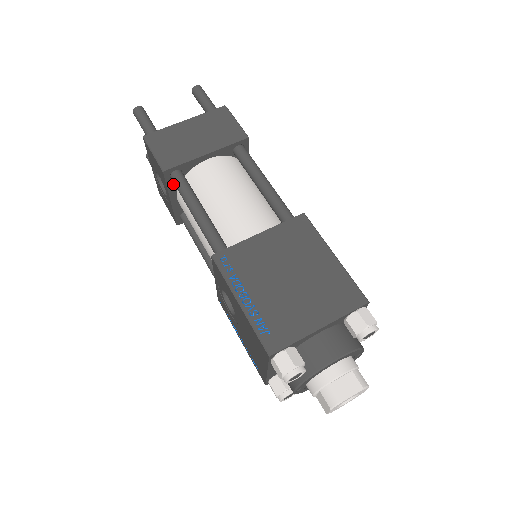
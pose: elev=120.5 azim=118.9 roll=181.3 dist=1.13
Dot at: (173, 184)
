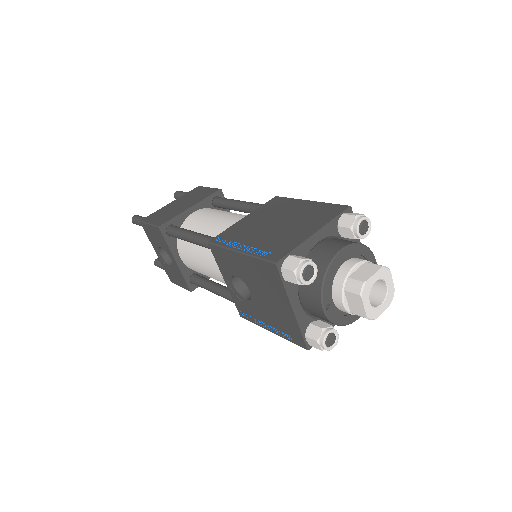
Dot at: (172, 241)
